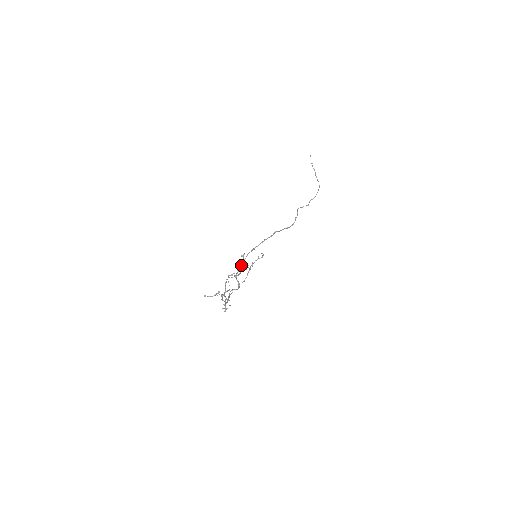
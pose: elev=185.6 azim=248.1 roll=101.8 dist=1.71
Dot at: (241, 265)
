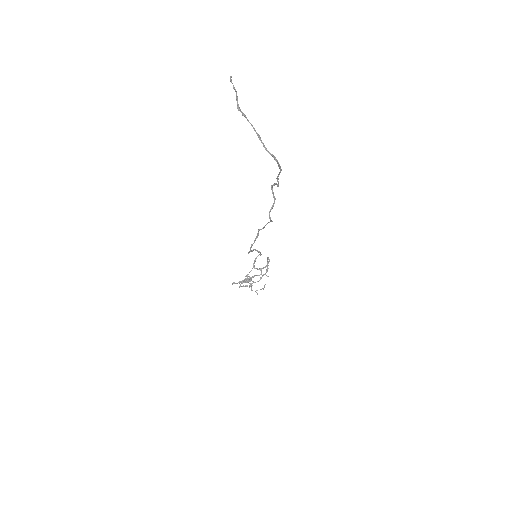
Dot at: (255, 250)
